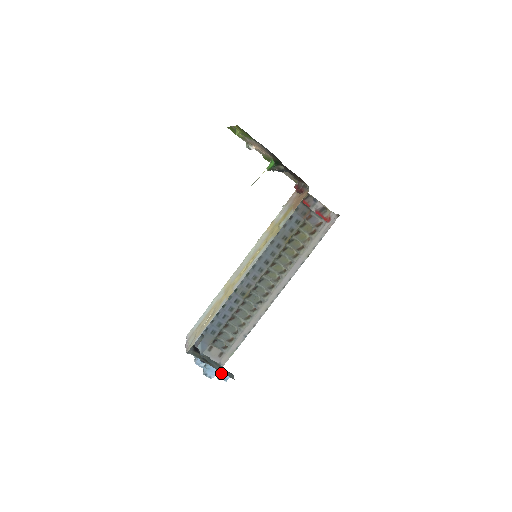
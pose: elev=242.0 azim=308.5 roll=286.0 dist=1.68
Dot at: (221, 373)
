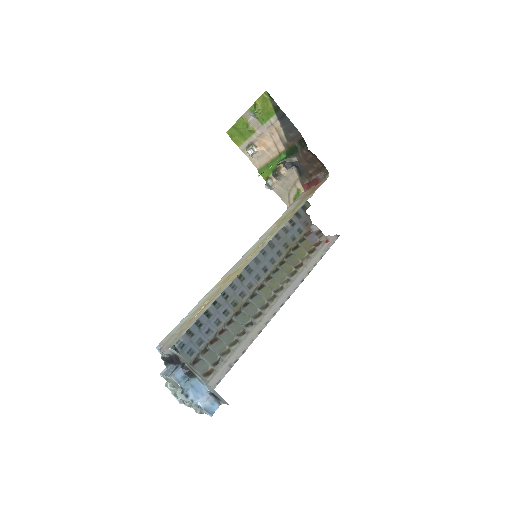
Dot at: (206, 400)
